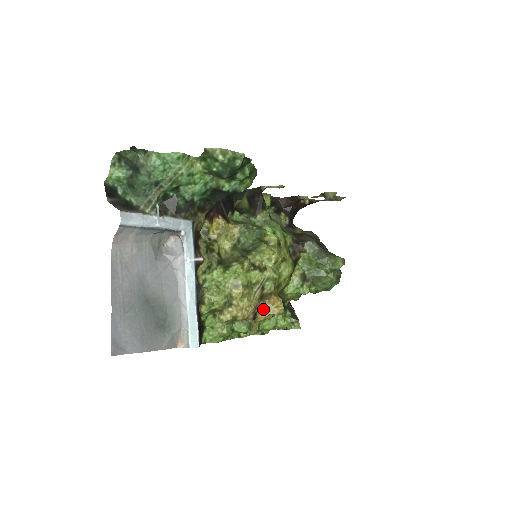
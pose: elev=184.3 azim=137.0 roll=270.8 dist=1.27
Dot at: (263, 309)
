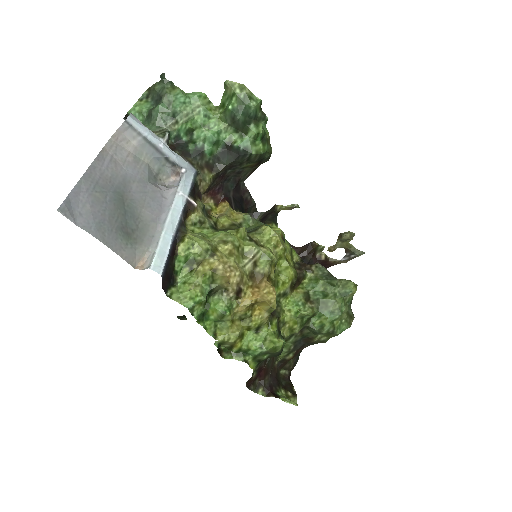
Dot at: (251, 291)
